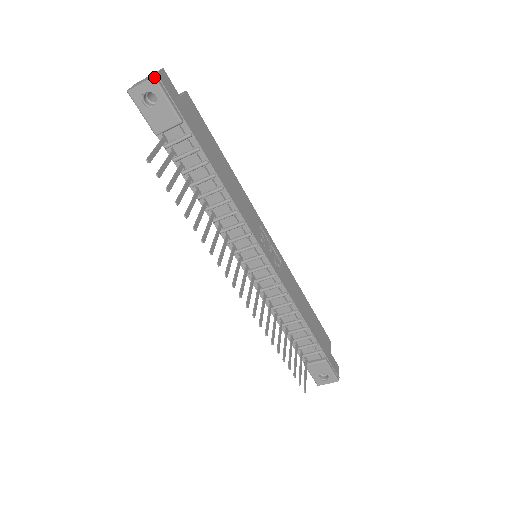
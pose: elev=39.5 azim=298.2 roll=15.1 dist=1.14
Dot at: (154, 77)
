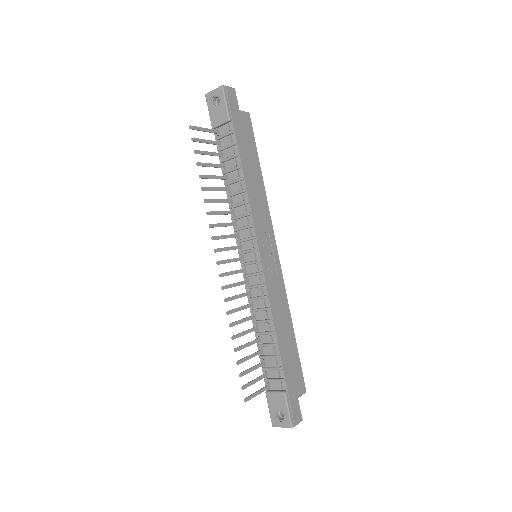
Dot at: (222, 86)
